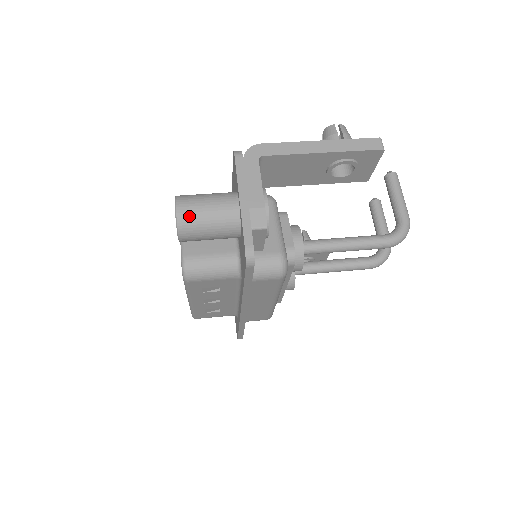
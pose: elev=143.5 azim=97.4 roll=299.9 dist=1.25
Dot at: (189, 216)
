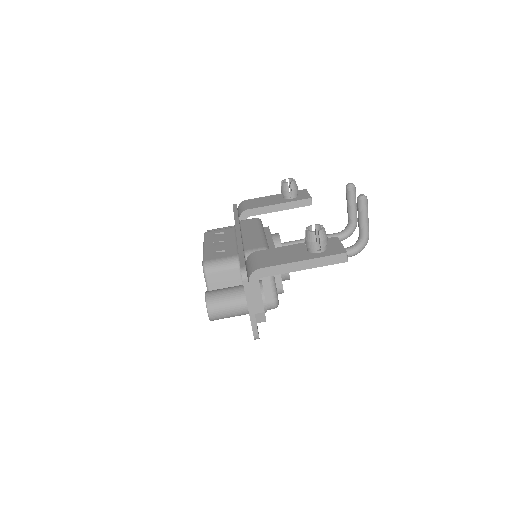
Dot at: (217, 317)
